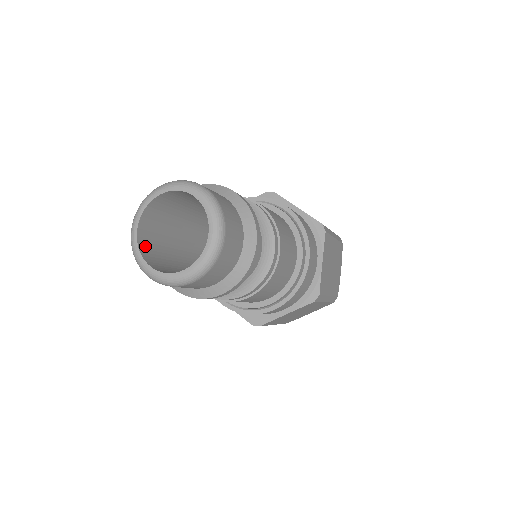
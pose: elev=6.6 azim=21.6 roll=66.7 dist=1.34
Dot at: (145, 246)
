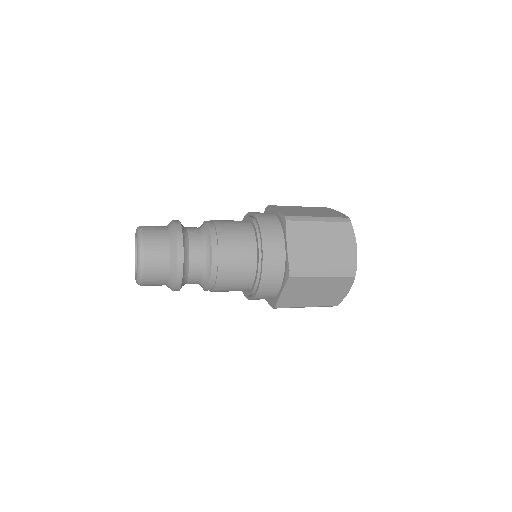
Dot at: occluded
